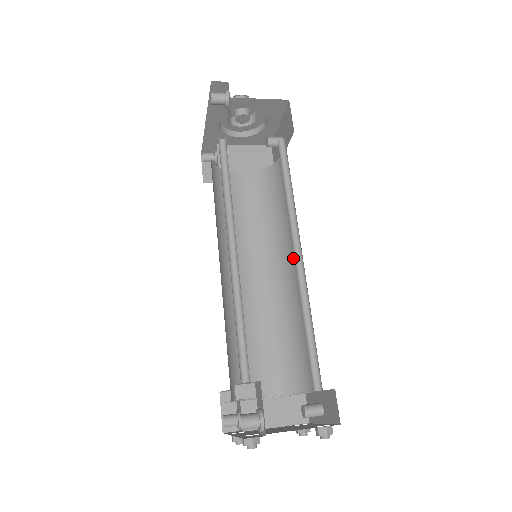
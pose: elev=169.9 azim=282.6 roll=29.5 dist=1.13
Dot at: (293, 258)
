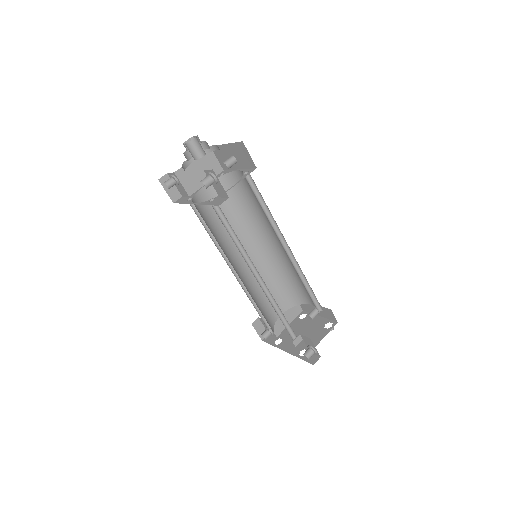
Dot at: (272, 239)
